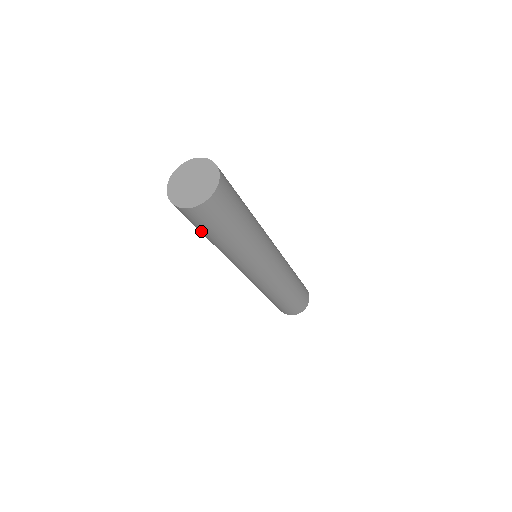
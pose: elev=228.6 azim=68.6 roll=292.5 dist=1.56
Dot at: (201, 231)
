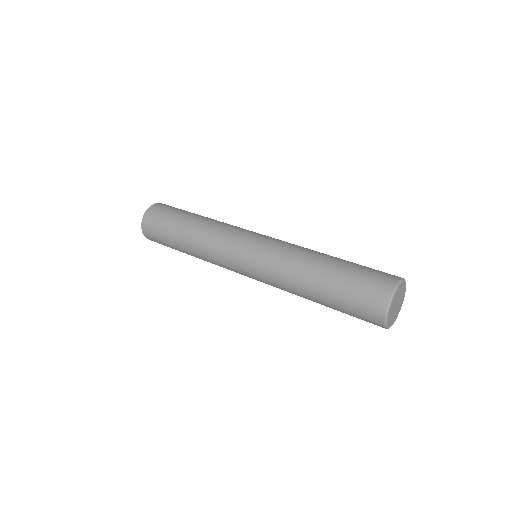
Dot at: (171, 245)
